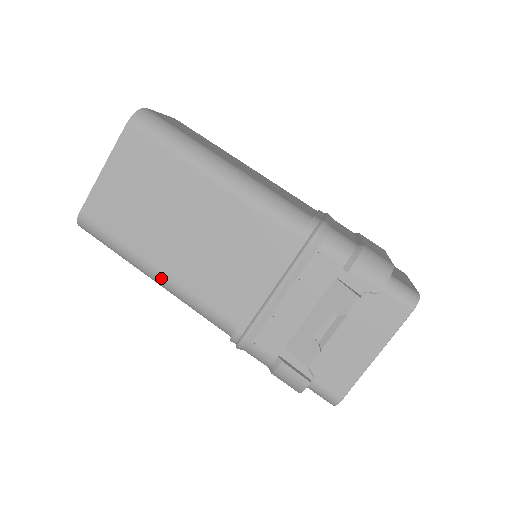
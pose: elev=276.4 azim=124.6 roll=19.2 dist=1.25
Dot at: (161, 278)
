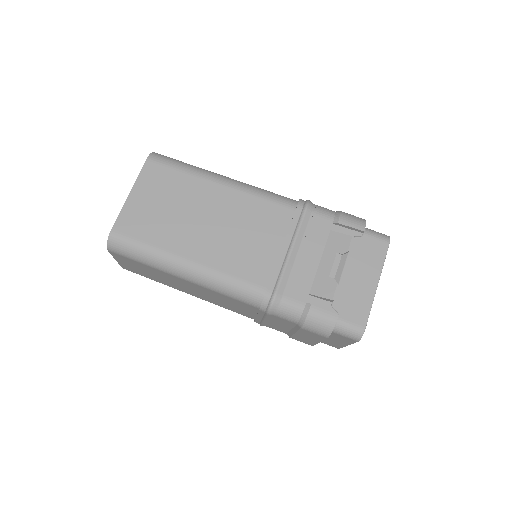
Dot at: (192, 267)
